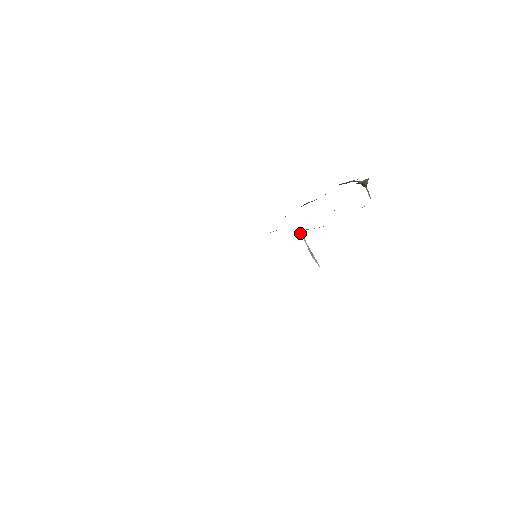
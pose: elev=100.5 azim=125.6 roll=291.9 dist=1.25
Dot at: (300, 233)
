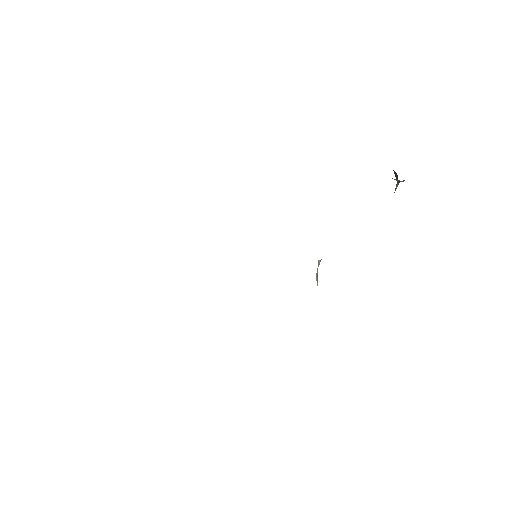
Dot at: (318, 260)
